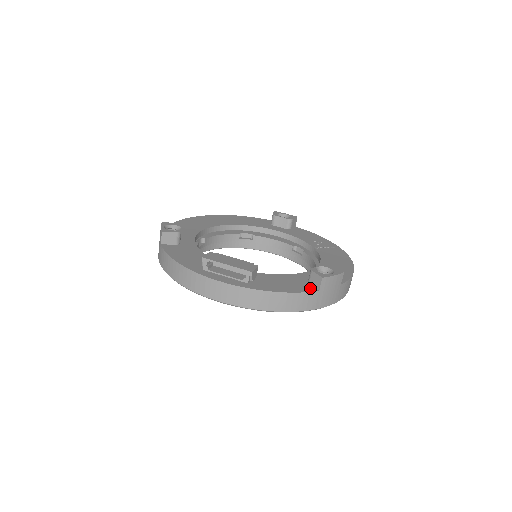
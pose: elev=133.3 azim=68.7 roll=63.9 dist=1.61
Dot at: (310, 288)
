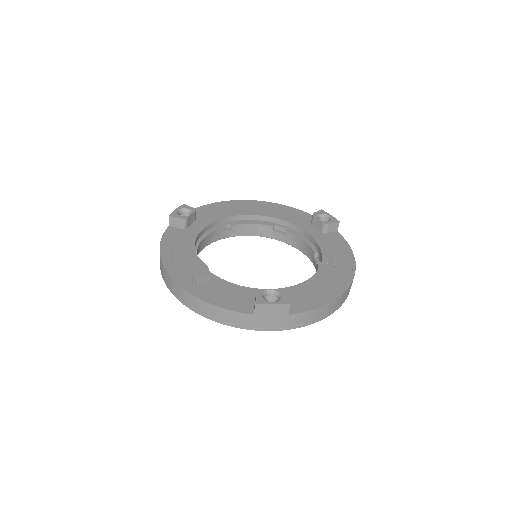
Dot at: (248, 309)
